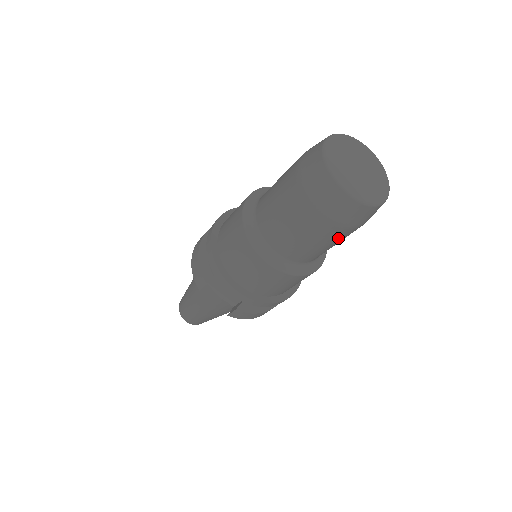
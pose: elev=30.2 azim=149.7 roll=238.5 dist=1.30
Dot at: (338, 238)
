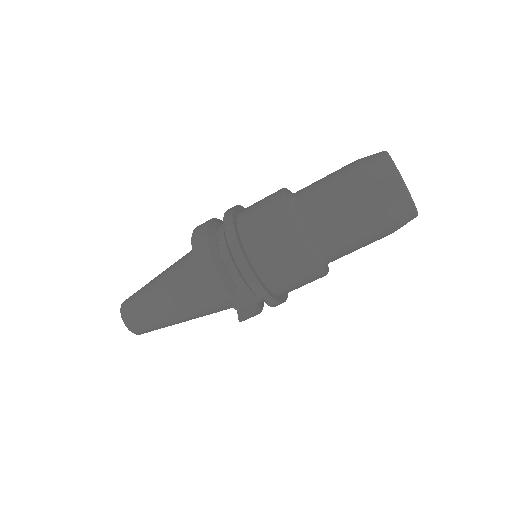
Dot at: occluded
